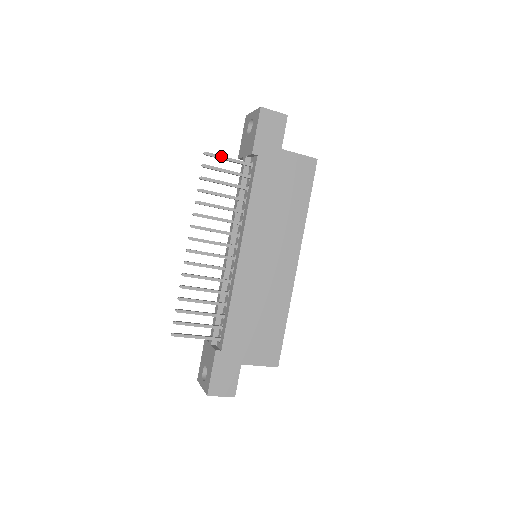
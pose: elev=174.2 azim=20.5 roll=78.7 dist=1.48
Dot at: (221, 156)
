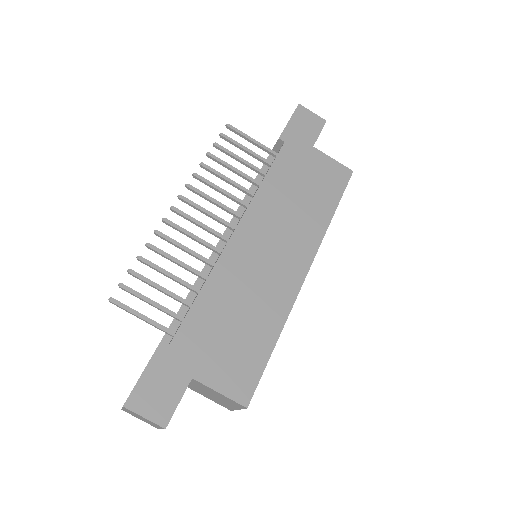
Dot at: (244, 133)
